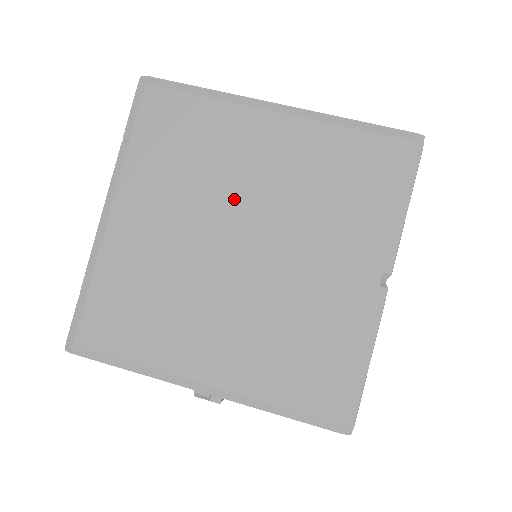
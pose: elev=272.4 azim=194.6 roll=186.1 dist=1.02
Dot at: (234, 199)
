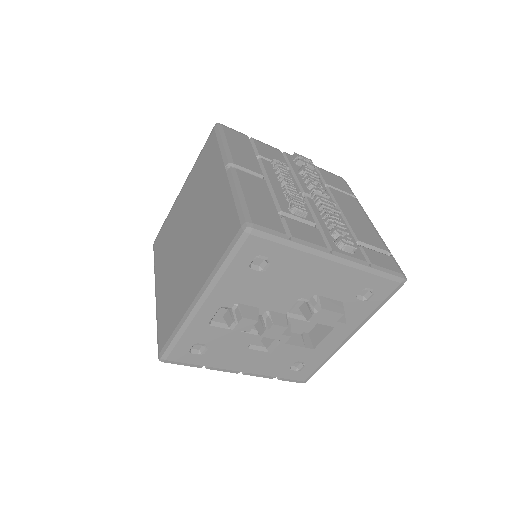
Dot at: (181, 228)
